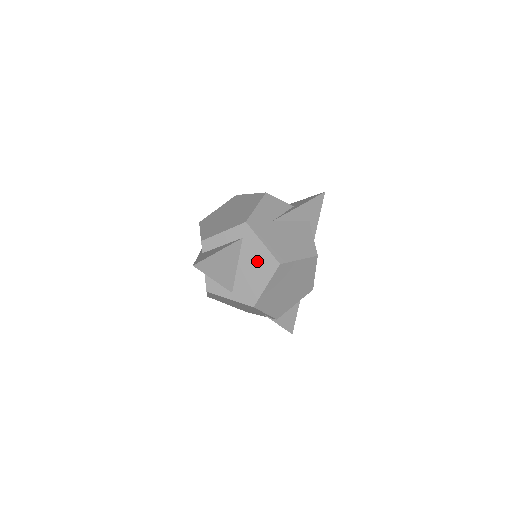
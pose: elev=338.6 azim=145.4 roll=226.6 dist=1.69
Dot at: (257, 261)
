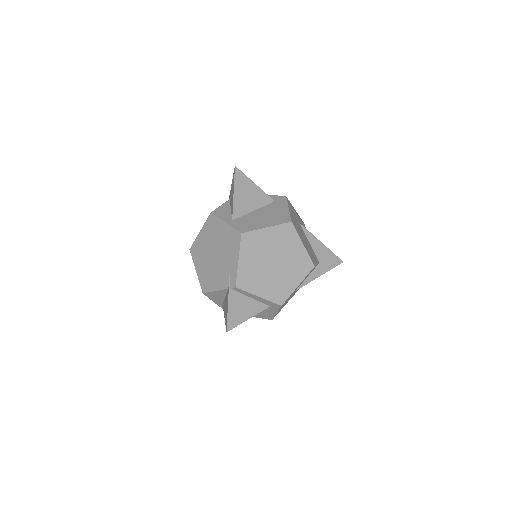
Dot at: (274, 214)
